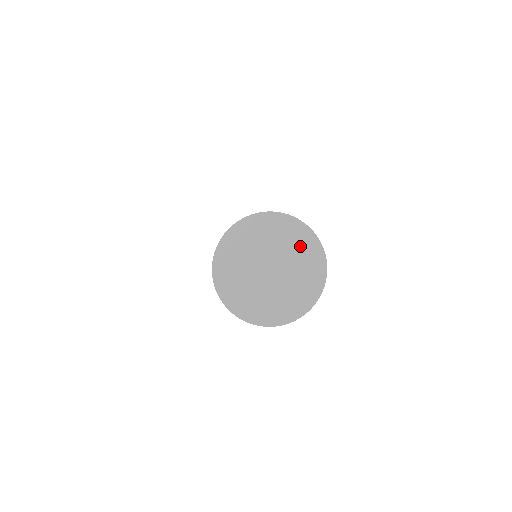
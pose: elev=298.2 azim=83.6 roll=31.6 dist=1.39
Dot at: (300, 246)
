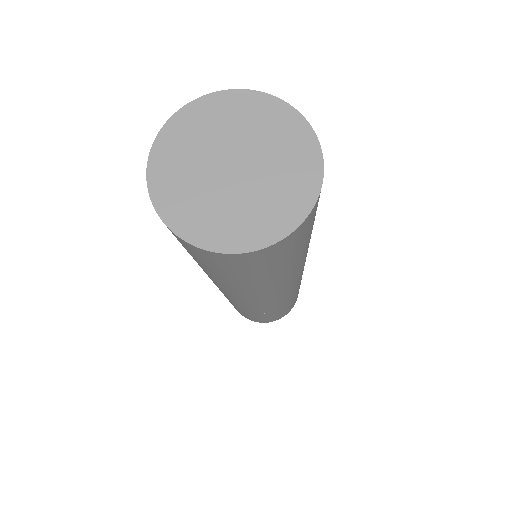
Dot at: (292, 159)
